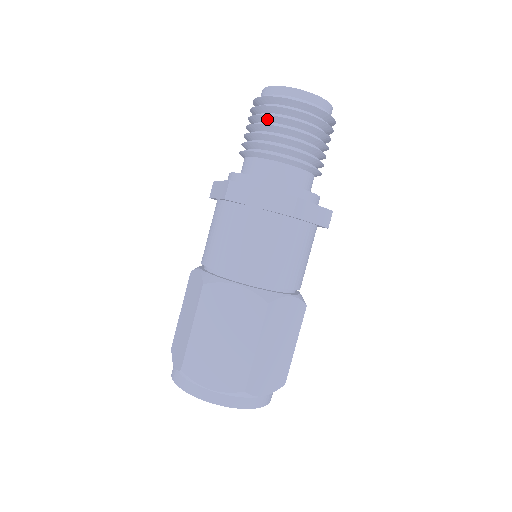
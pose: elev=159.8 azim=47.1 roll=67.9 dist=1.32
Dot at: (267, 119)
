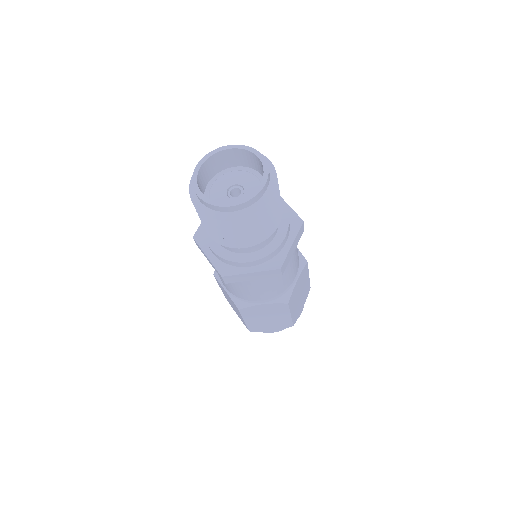
Dot at: occluded
